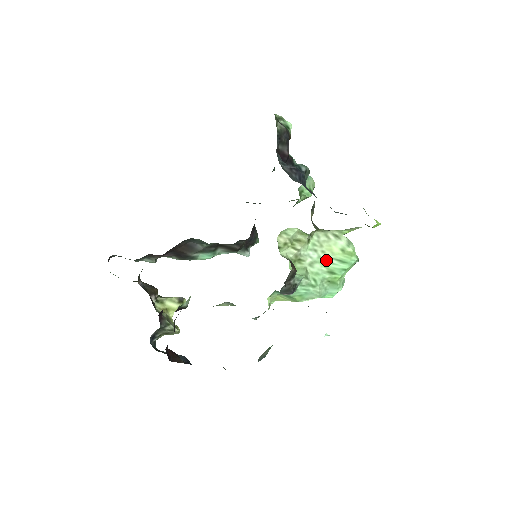
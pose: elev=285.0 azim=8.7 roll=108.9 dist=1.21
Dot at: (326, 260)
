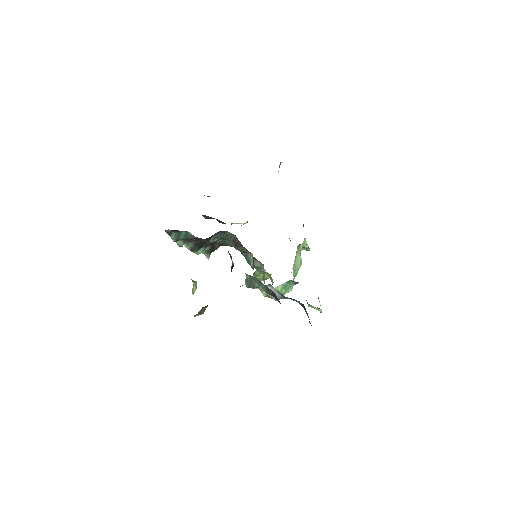
Dot at: (295, 266)
